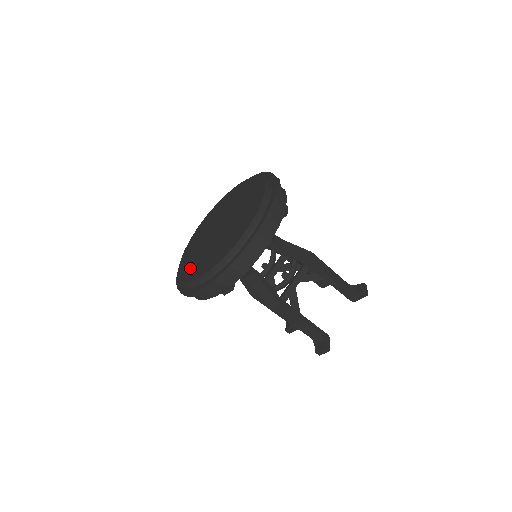
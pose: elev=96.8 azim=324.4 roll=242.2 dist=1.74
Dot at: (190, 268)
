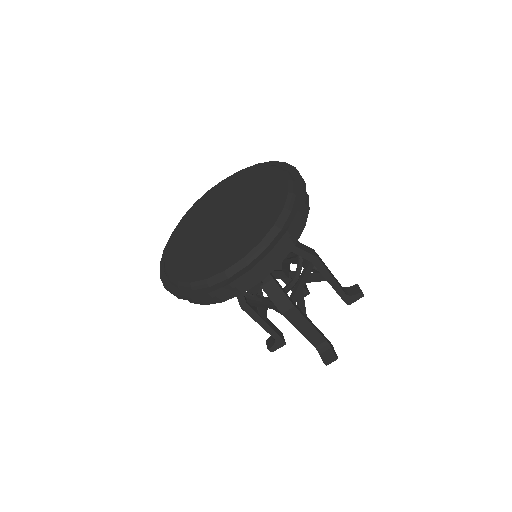
Dot at: (195, 267)
